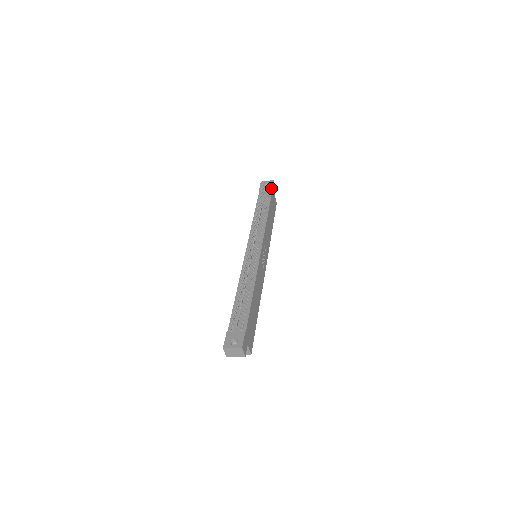
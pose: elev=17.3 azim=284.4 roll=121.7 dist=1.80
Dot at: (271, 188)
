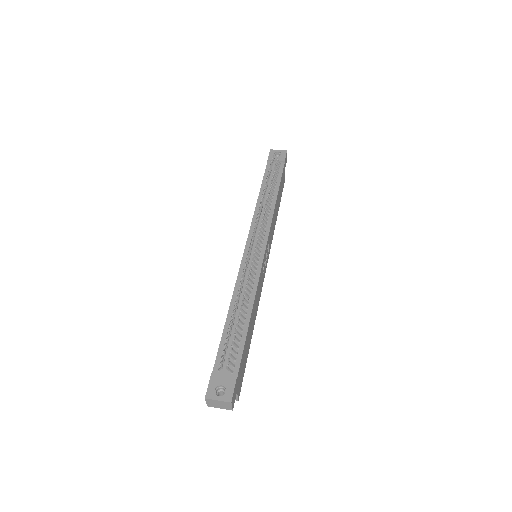
Dot at: (283, 161)
